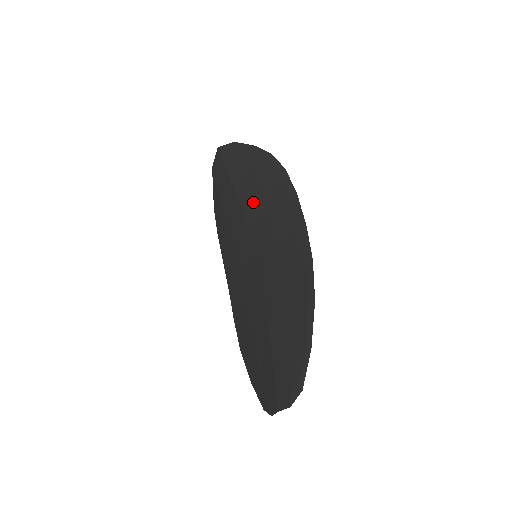
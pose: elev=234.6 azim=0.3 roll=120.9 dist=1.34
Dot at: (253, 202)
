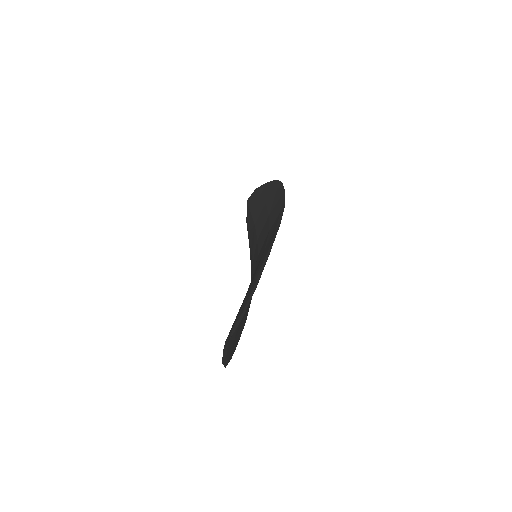
Dot at: (261, 220)
